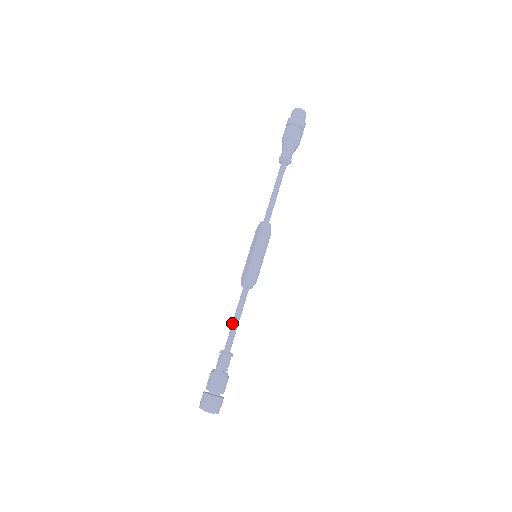
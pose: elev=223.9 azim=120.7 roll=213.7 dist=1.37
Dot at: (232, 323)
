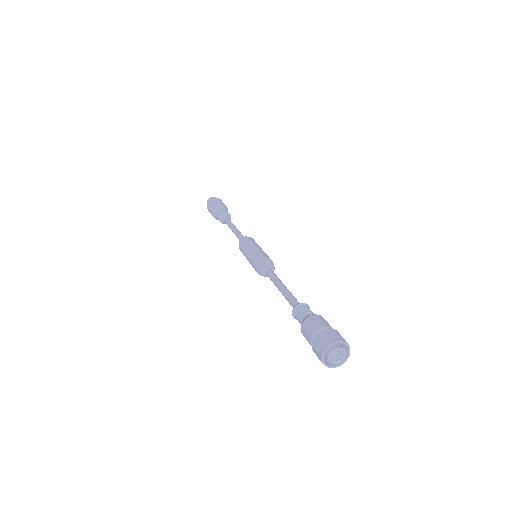
Dot at: (283, 289)
